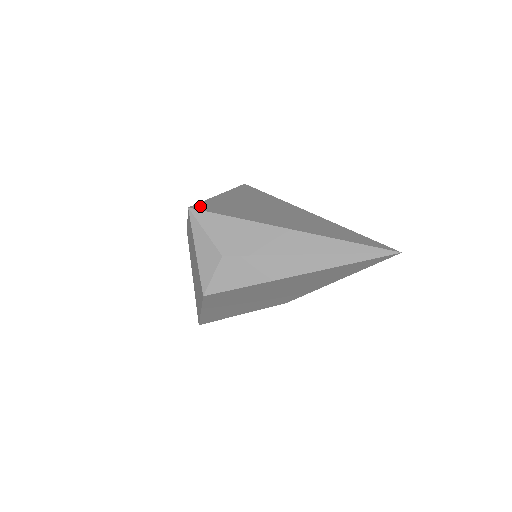
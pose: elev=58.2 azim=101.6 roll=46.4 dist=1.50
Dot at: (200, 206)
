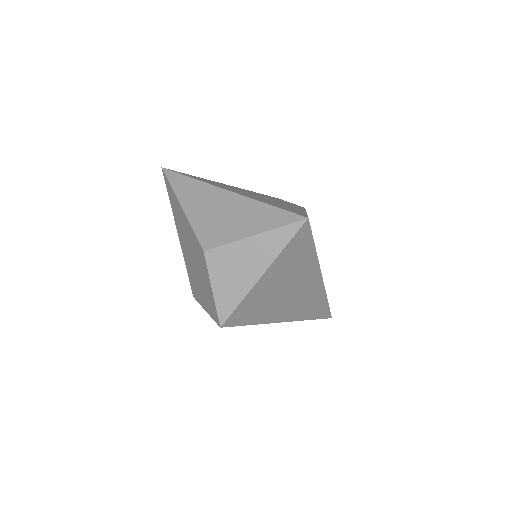
Dot at: (232, 319)
